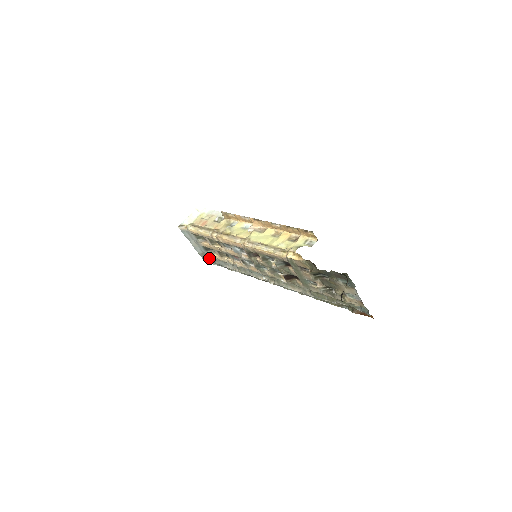
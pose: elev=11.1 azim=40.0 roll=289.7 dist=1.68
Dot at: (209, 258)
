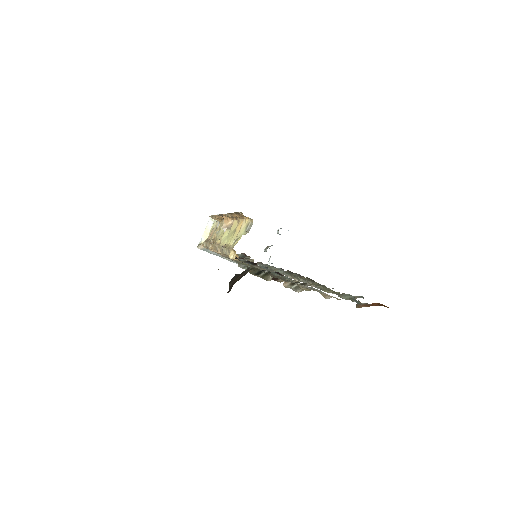
Dot at: occluded
